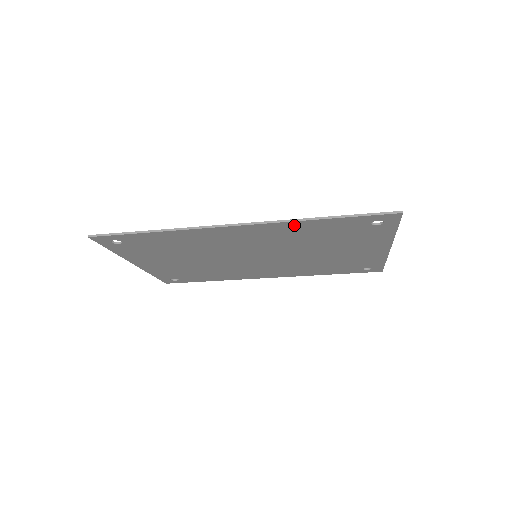
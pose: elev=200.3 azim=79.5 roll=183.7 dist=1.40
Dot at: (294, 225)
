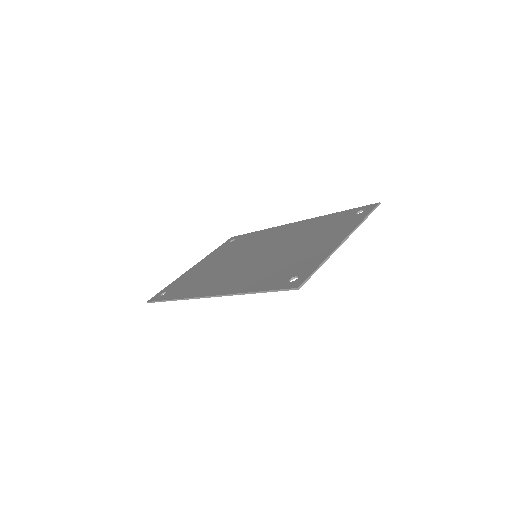
Dot at: (241, 290)
